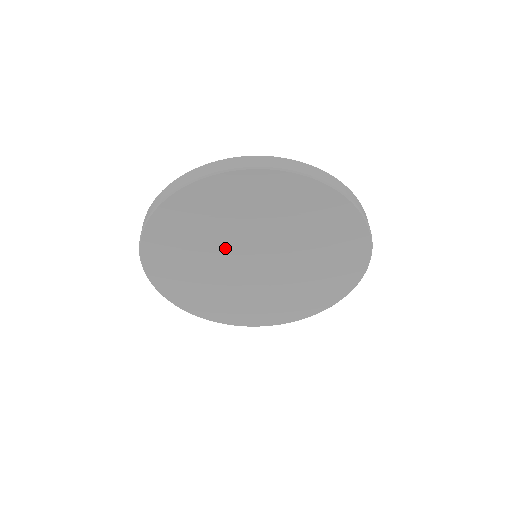
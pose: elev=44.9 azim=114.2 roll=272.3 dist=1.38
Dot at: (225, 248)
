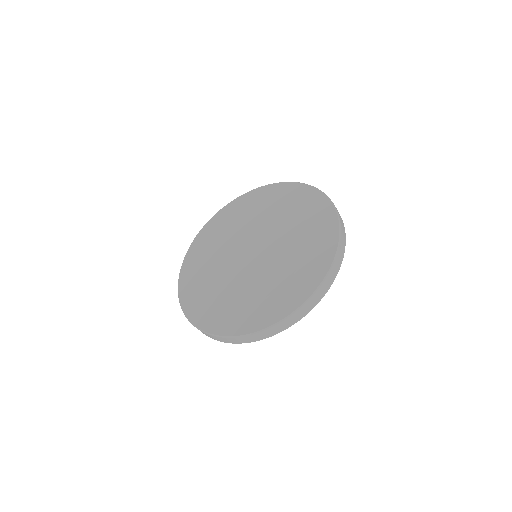
Dot at: (228, 255)
